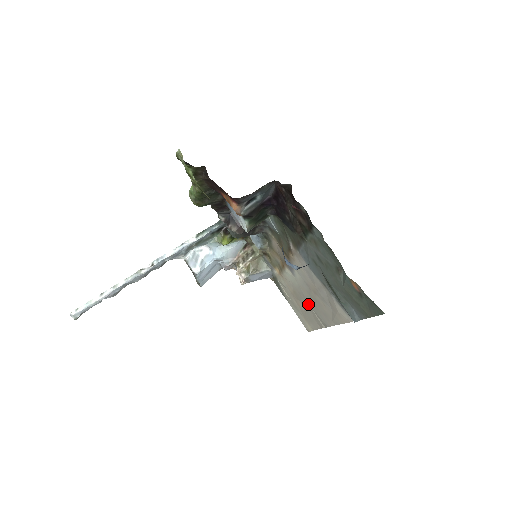
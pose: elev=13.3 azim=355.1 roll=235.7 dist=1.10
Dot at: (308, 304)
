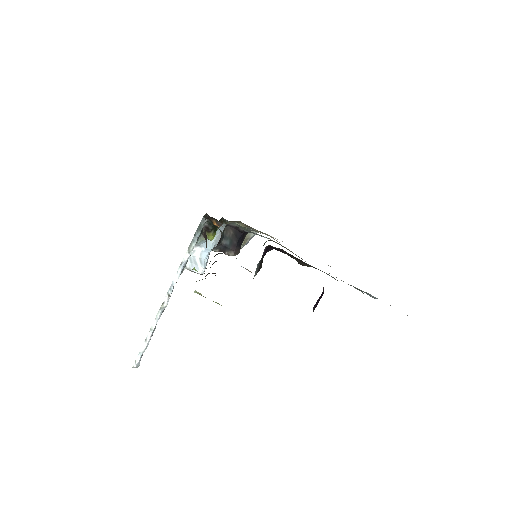
Dot at: occluded
